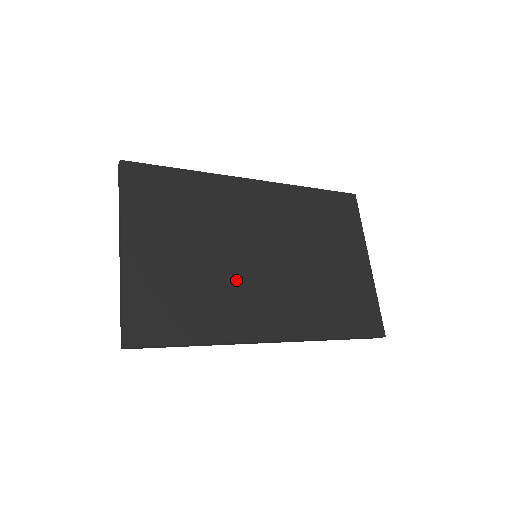
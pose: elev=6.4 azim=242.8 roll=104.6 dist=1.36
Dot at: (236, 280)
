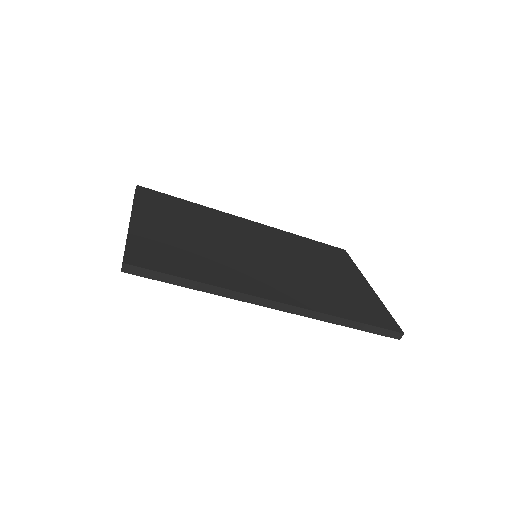
Dot at: (237, 260)
